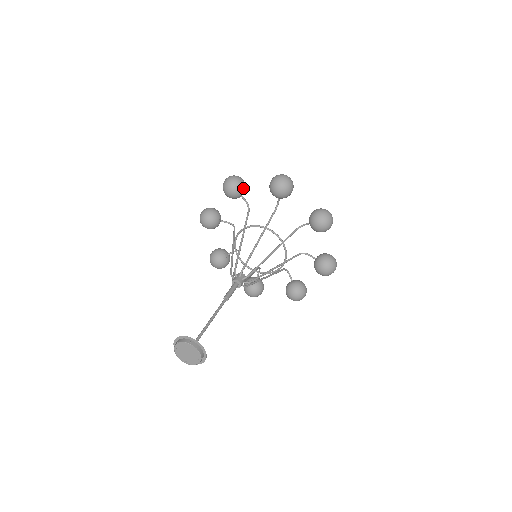
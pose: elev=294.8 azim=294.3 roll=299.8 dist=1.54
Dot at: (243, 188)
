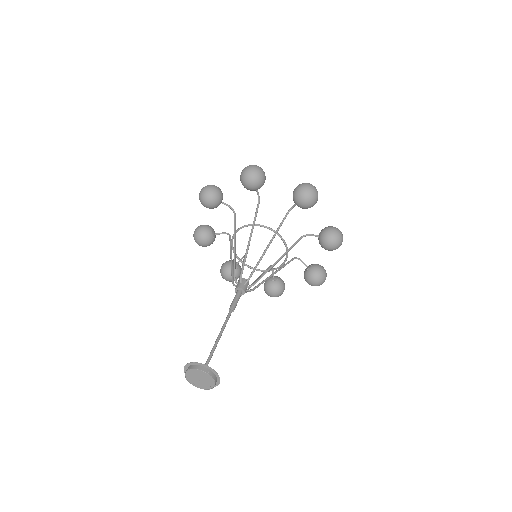
Dot at: (263, 183)
